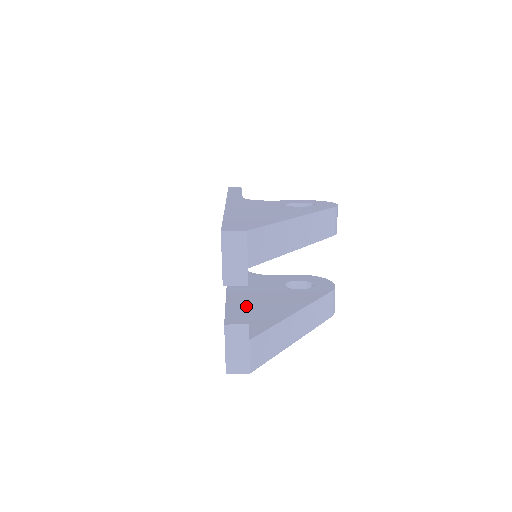
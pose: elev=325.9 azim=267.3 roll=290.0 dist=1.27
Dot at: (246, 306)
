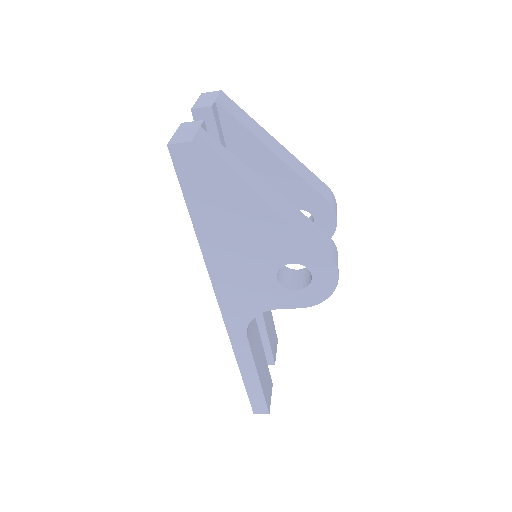
Dot at: occluded
